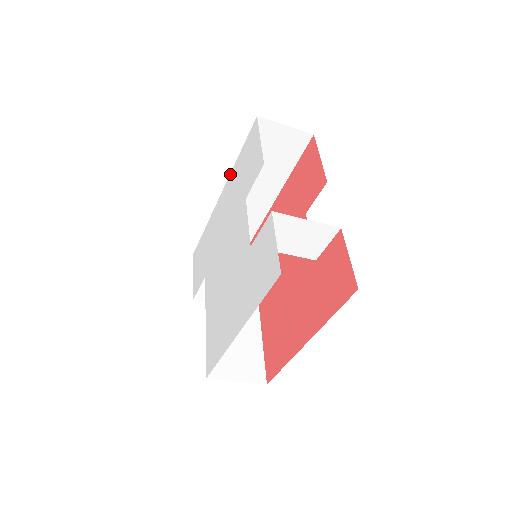
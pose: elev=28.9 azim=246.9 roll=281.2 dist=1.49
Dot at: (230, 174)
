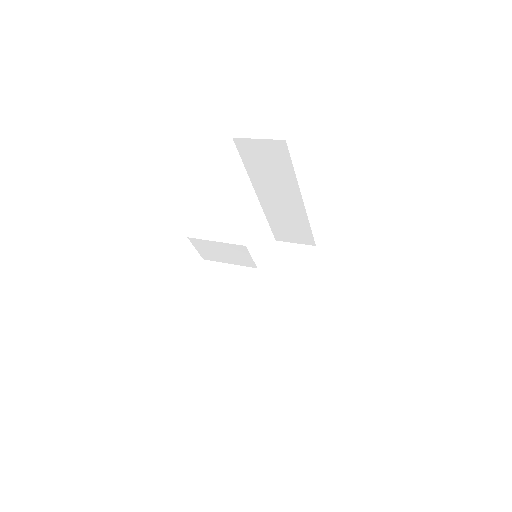
Dot at: occluded
